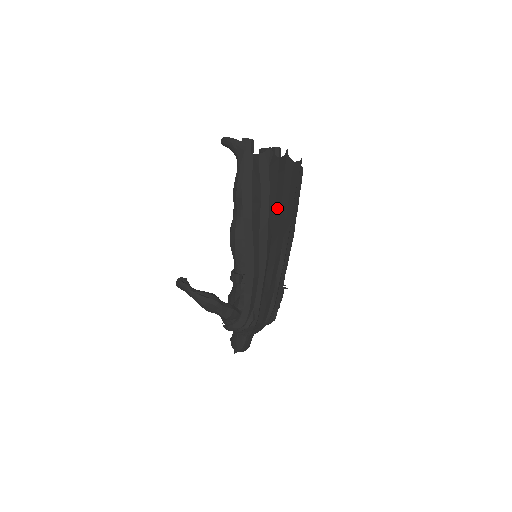
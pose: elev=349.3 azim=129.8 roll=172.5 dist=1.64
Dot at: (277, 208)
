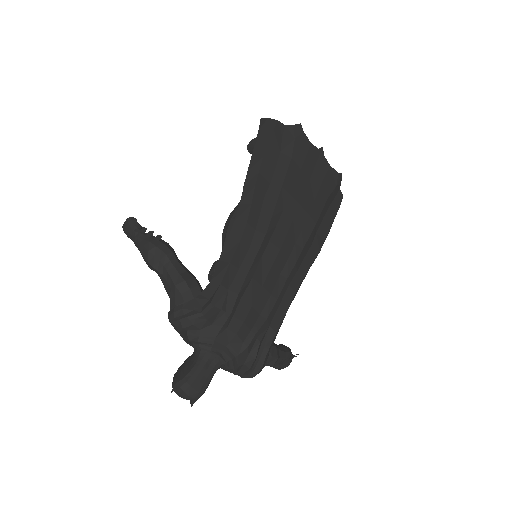
Dot at: (298, 188)
